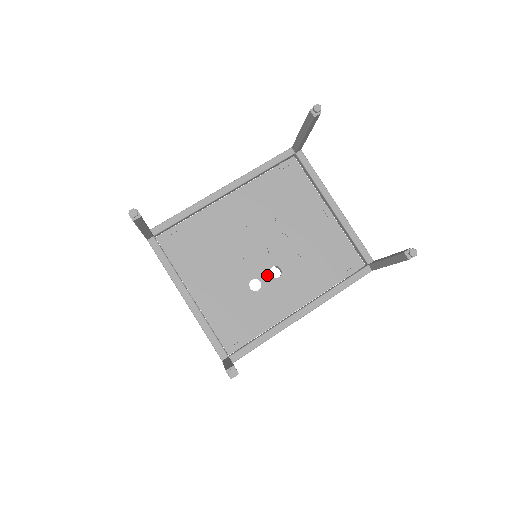
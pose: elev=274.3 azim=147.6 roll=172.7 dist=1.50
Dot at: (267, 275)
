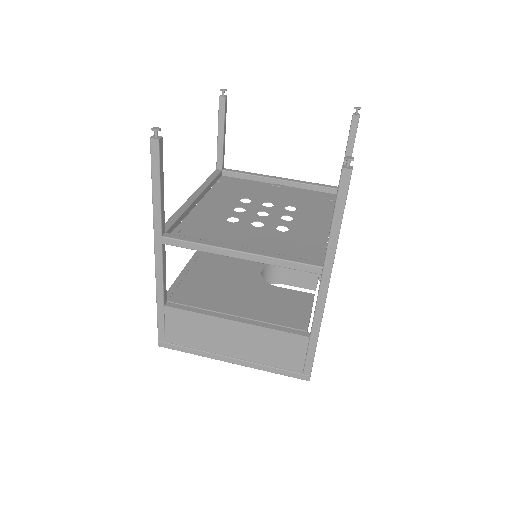
Dot at: (283, 221)
